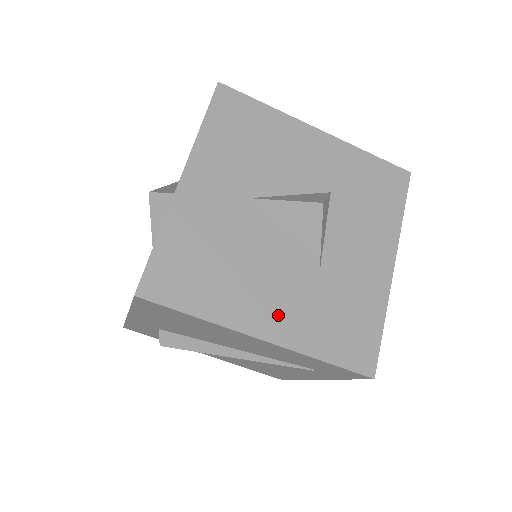
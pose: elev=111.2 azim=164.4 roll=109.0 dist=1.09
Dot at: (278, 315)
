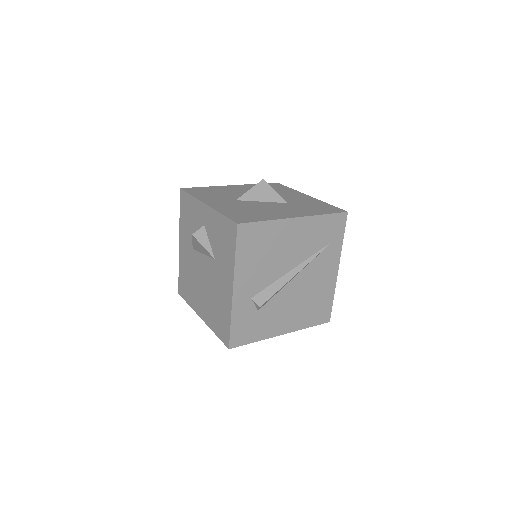
Dot at: (292, 213)
